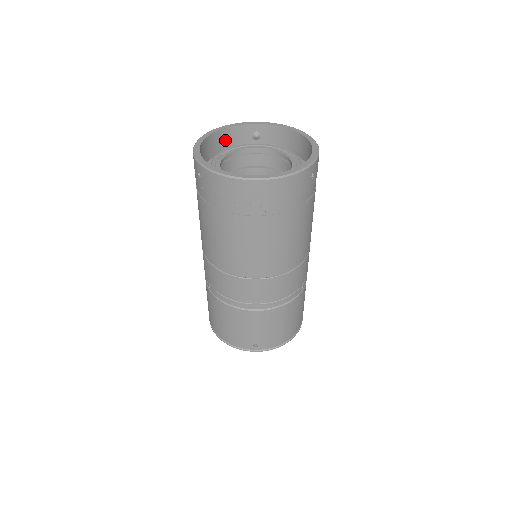
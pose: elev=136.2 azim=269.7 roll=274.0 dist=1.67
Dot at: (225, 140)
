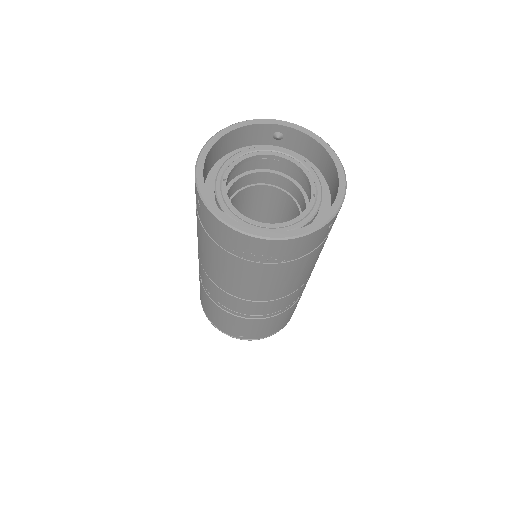
Dot at: (239, 138)
